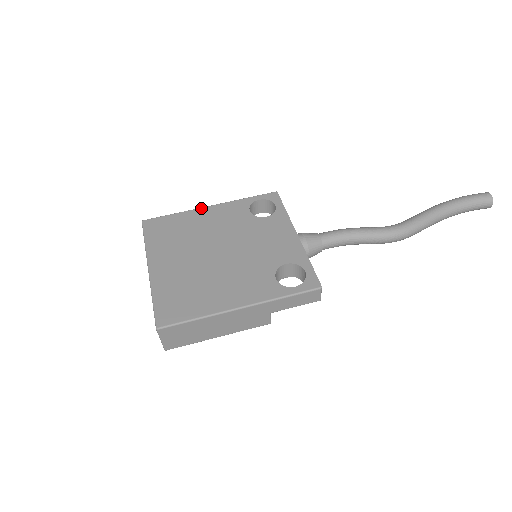
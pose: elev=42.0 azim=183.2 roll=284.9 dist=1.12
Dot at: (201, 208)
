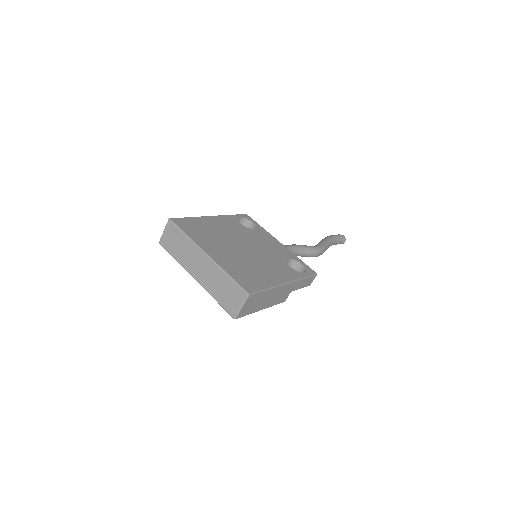
Dot at: (207, 216)
